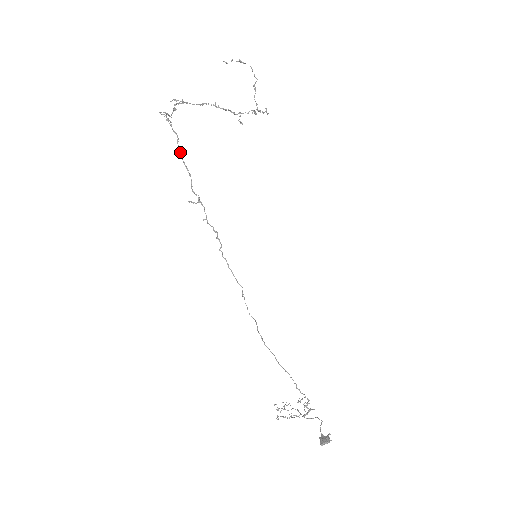
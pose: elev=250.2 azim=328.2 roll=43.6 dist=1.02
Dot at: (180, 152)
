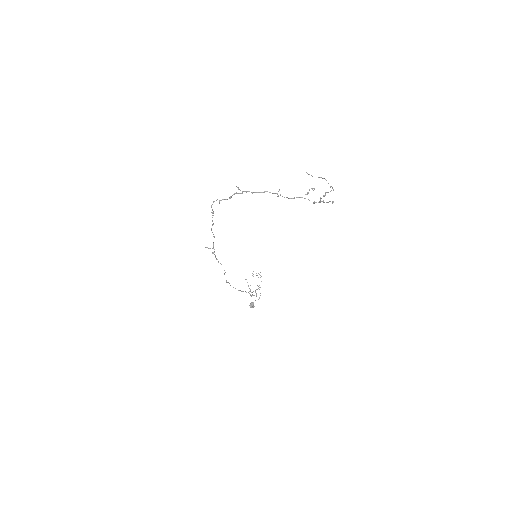
Dot at: (211, 229)
